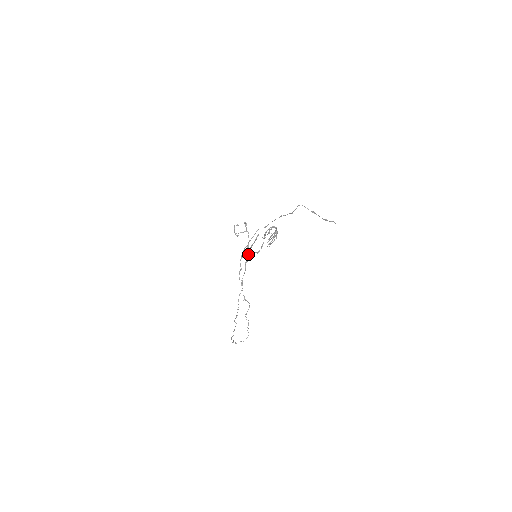
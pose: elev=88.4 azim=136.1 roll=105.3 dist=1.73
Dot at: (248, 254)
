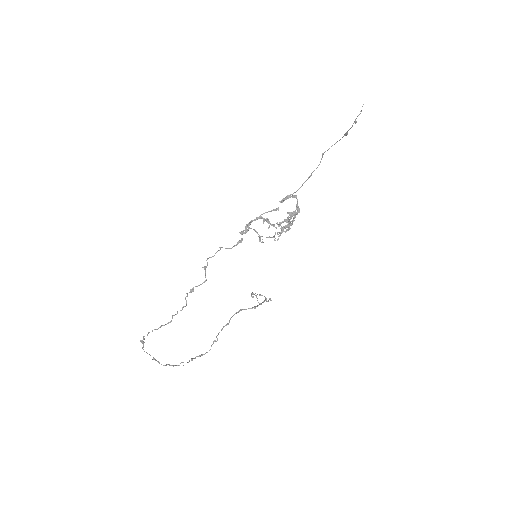
Dot at: occluded
